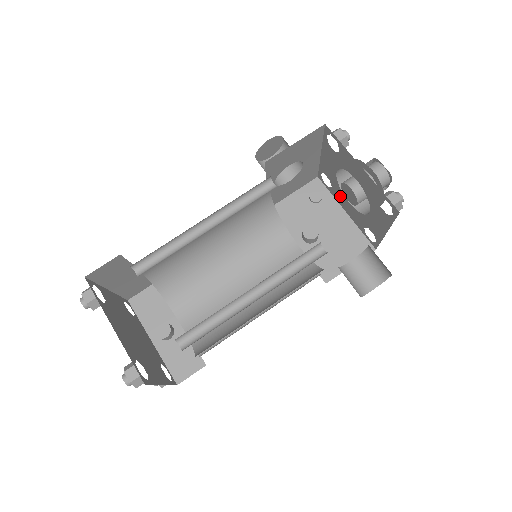
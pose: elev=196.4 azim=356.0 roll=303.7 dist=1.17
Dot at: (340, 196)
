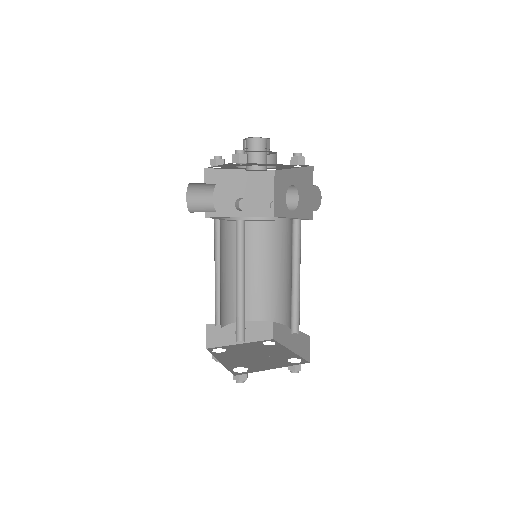
Dot at: (236, 168)
